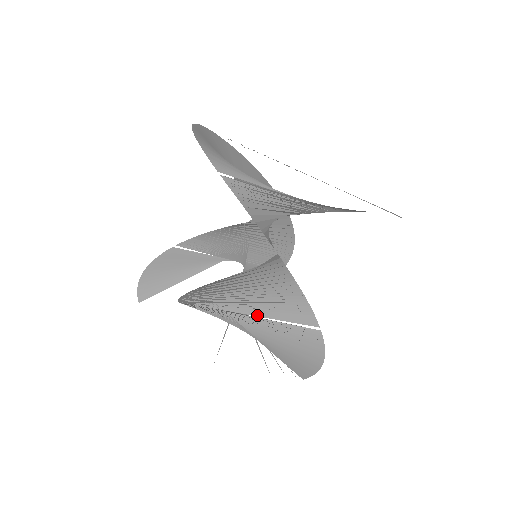
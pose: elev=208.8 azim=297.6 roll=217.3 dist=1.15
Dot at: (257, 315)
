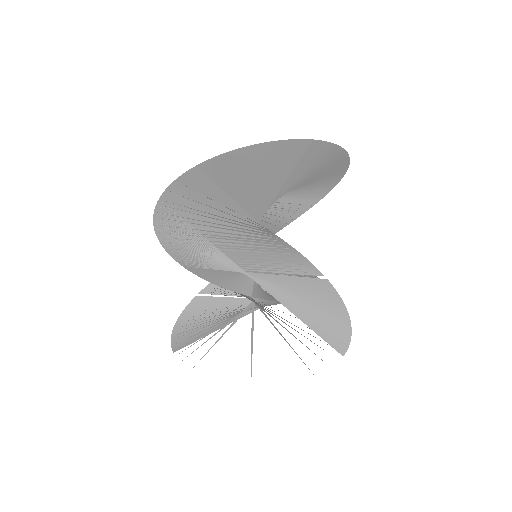
Dot at: (251, 270)
